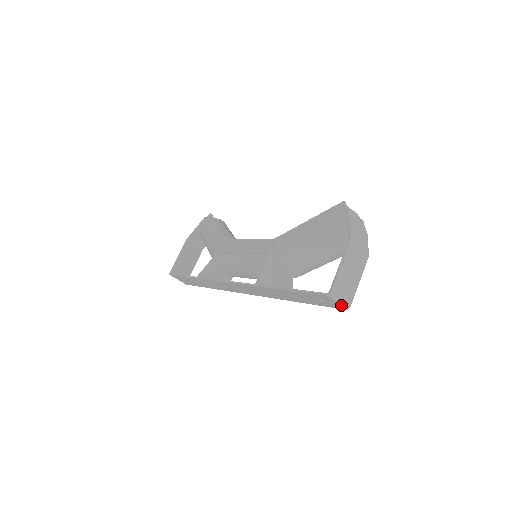
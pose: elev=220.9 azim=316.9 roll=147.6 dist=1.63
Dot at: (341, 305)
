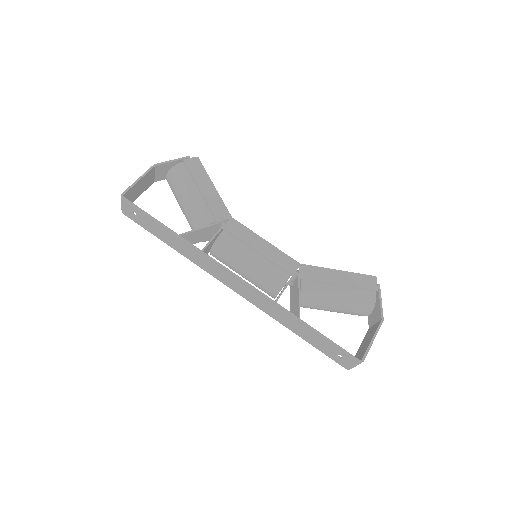
Dot at: (352, 367)
